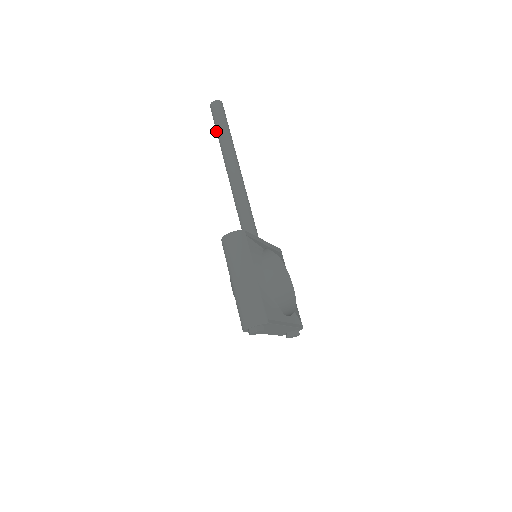
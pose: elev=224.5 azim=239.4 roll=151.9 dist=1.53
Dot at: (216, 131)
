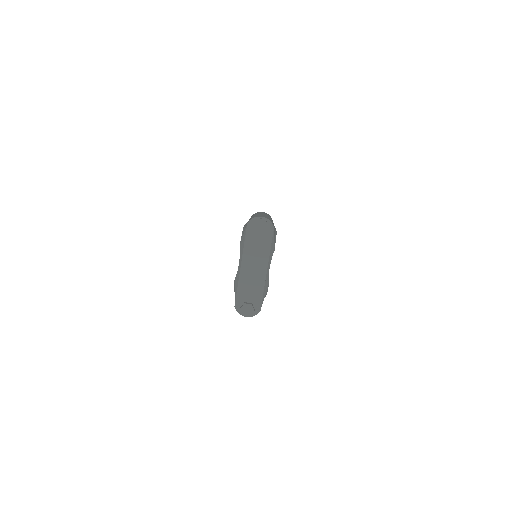
Dot at: occluded
